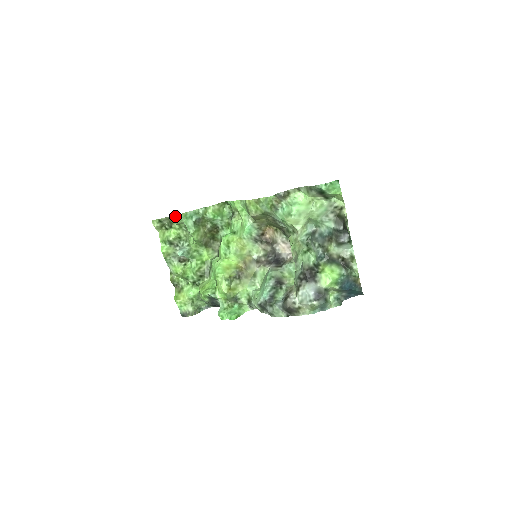
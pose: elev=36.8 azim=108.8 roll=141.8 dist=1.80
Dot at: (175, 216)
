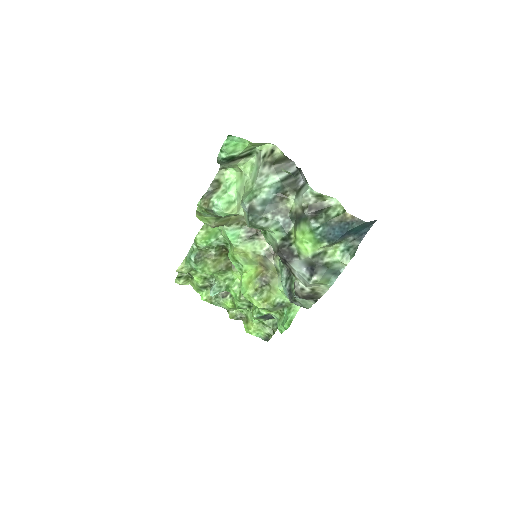
Dot at: (178, 268)
